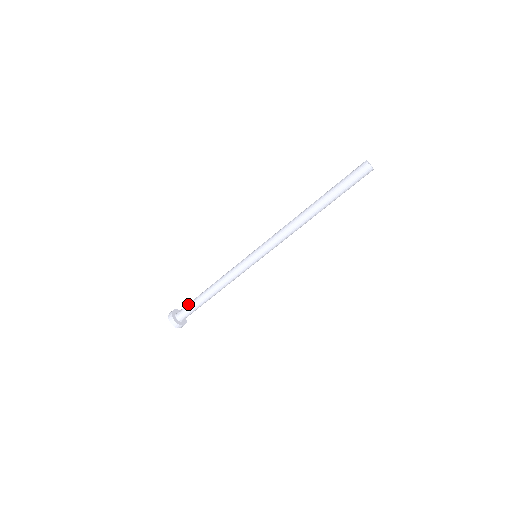
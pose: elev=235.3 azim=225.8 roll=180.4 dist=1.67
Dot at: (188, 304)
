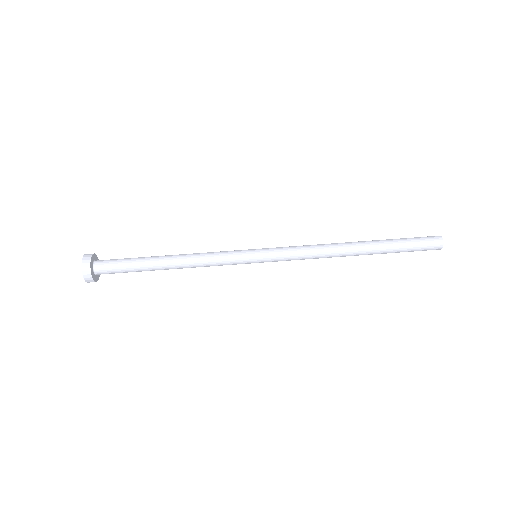
Dot at: occluded
